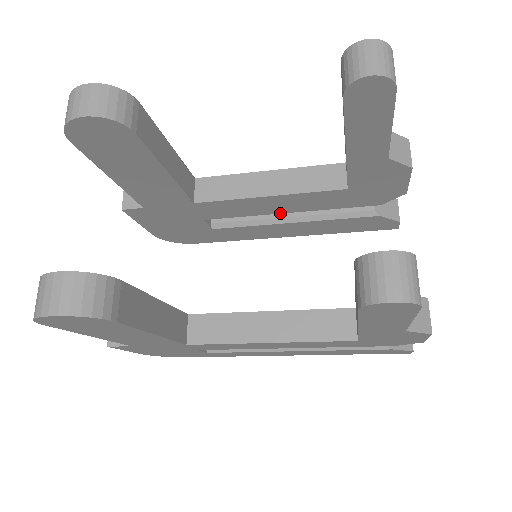
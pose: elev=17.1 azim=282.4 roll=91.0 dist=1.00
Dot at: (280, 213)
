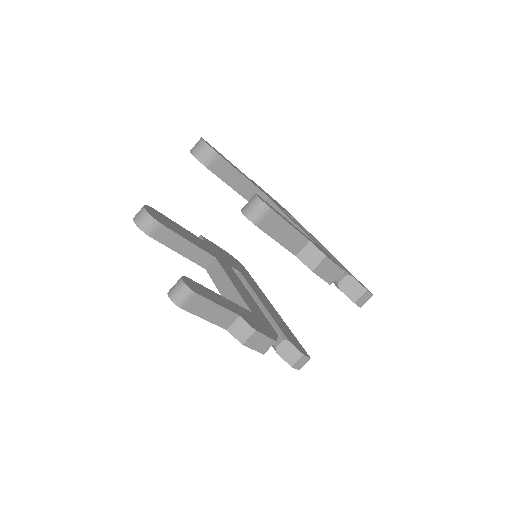
Dot at: occluded
